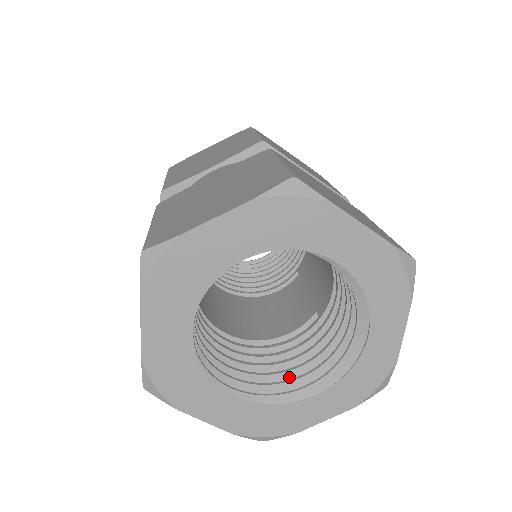
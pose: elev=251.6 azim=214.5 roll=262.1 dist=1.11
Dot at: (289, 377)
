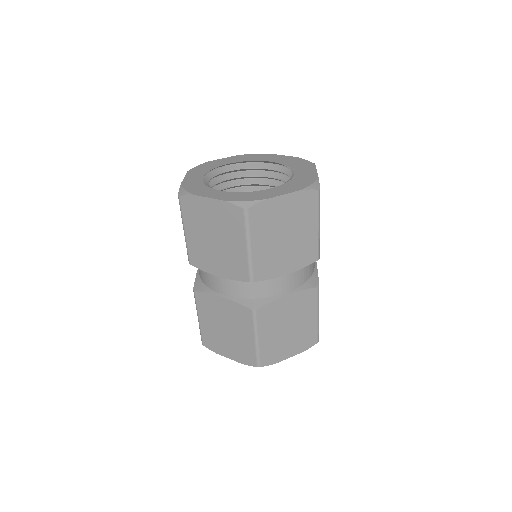
Dot at: occluded
